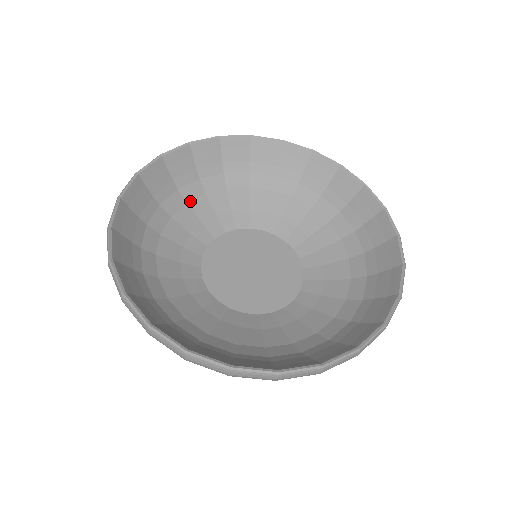
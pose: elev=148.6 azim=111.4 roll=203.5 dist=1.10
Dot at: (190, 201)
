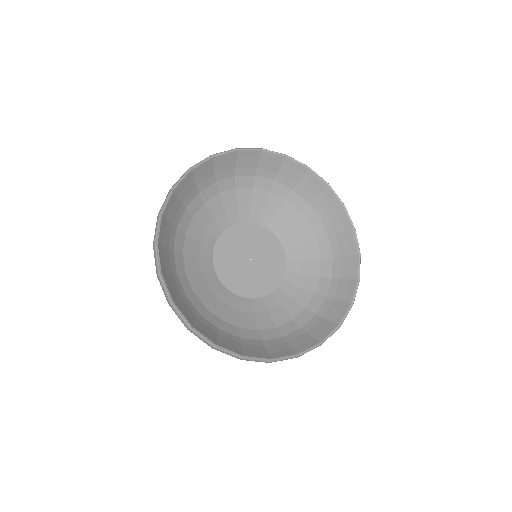
Dot at: (222, 192)
